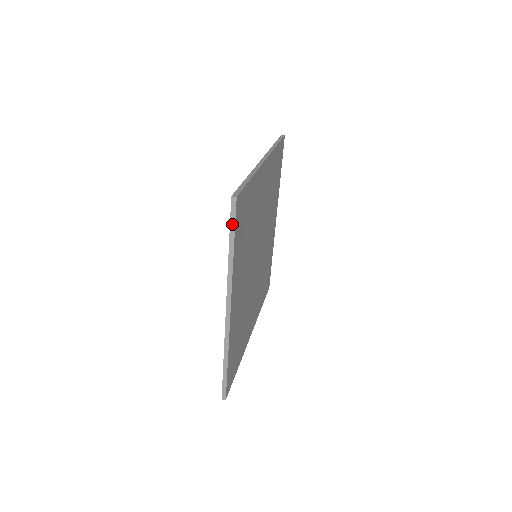
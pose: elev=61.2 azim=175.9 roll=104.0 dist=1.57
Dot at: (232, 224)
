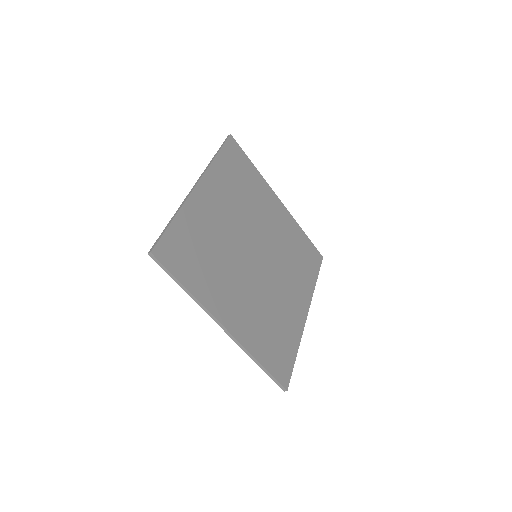
Dot at: (166, 271)
